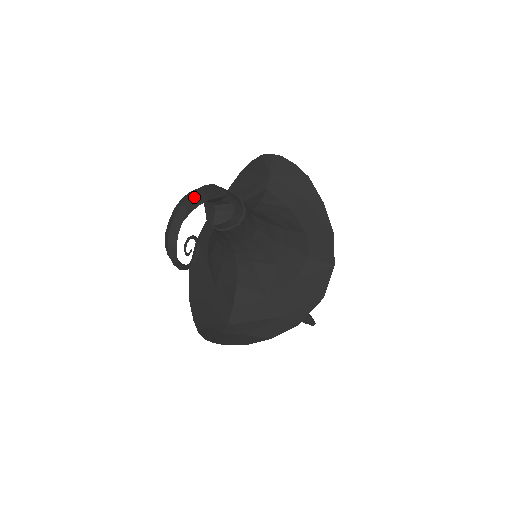
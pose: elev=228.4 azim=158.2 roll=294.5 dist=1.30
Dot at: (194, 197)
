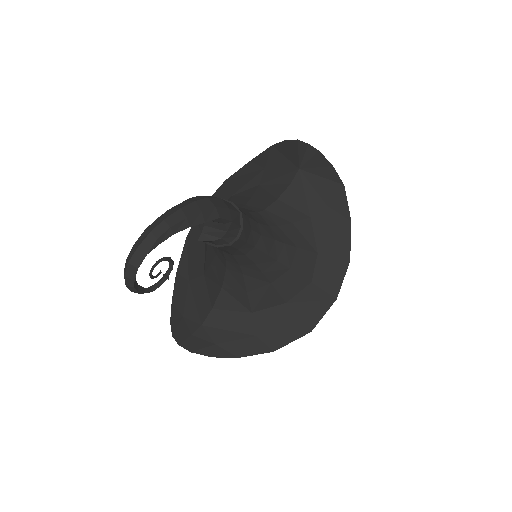
Dot at: (171, 222)
